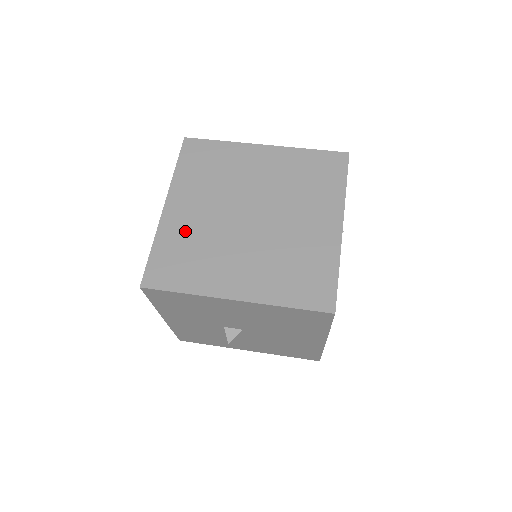
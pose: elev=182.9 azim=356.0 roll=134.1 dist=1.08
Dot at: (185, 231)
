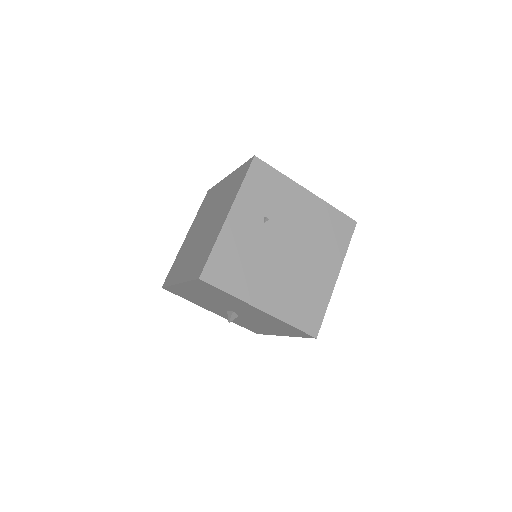
Dot at: (184, 249)
